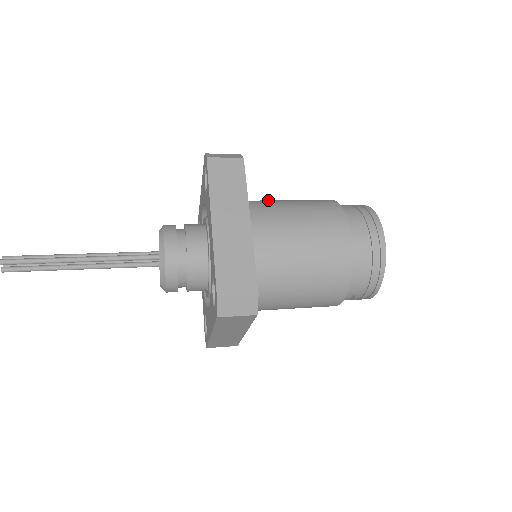
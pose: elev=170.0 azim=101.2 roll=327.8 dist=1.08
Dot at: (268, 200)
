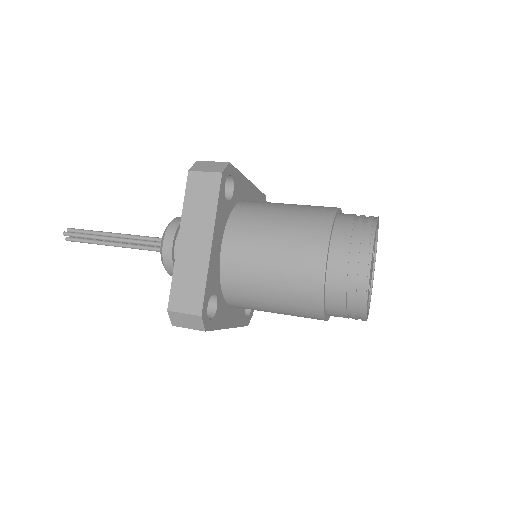
Dot at: (266, 205)
